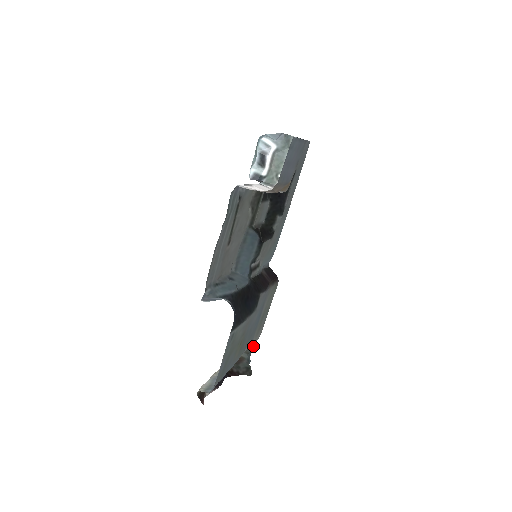
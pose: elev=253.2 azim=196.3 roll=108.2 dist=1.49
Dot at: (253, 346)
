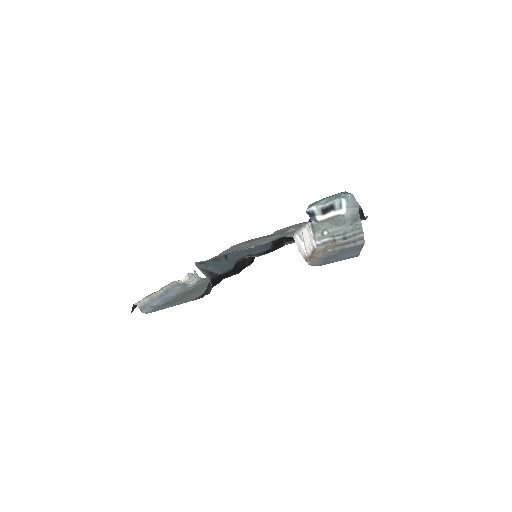
Dot at: occluded
